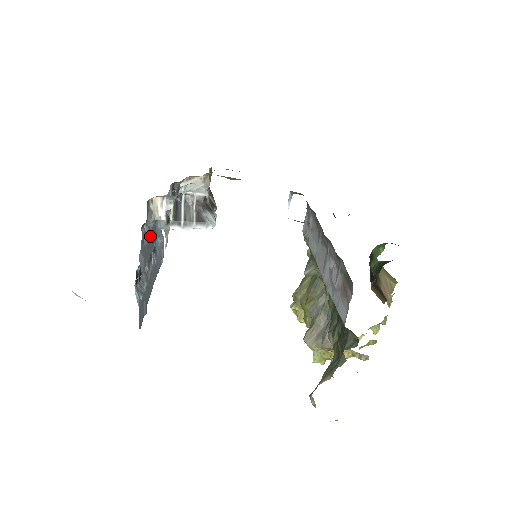
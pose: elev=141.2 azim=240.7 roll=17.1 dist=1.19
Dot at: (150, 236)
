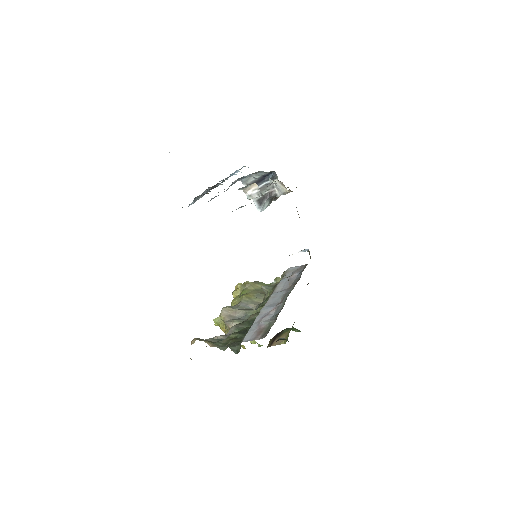
Dot at: occluded
